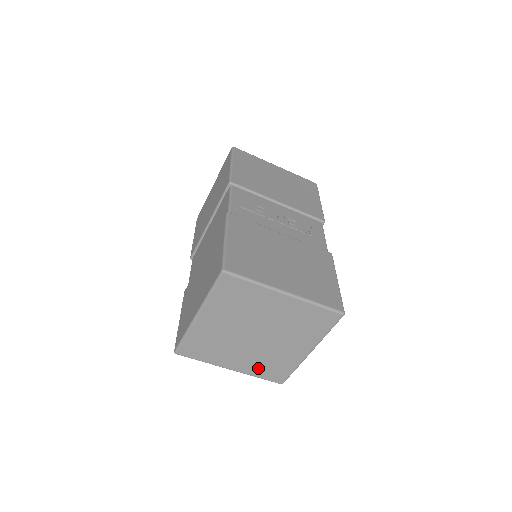
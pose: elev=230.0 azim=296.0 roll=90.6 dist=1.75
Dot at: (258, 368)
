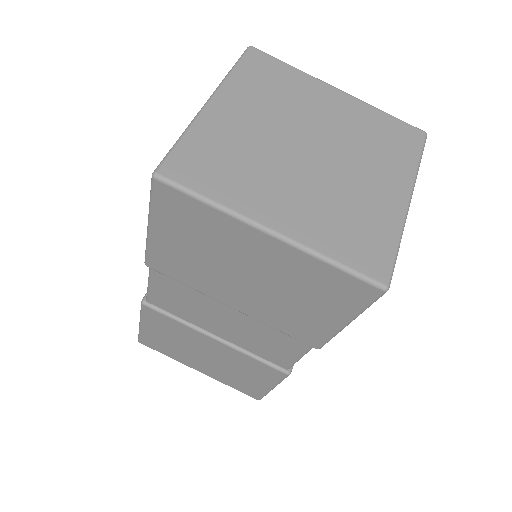
Dot at: (327, 231)
